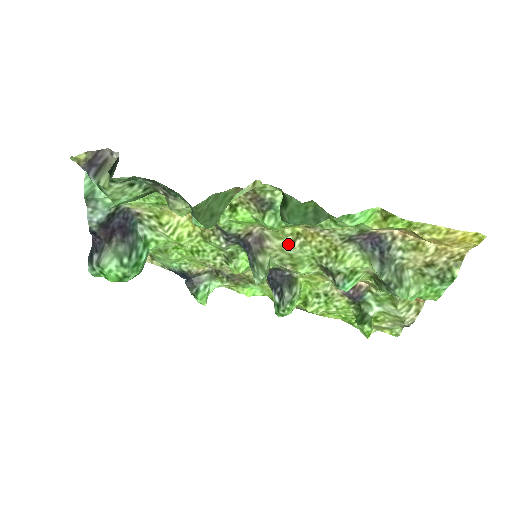
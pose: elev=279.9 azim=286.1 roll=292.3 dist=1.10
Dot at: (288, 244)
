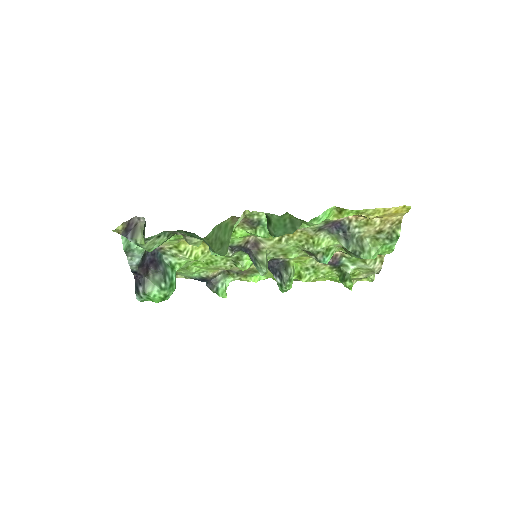
Dot at: (277, 242)
